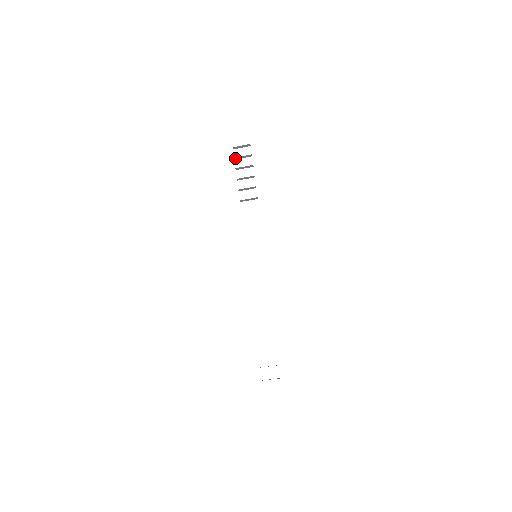
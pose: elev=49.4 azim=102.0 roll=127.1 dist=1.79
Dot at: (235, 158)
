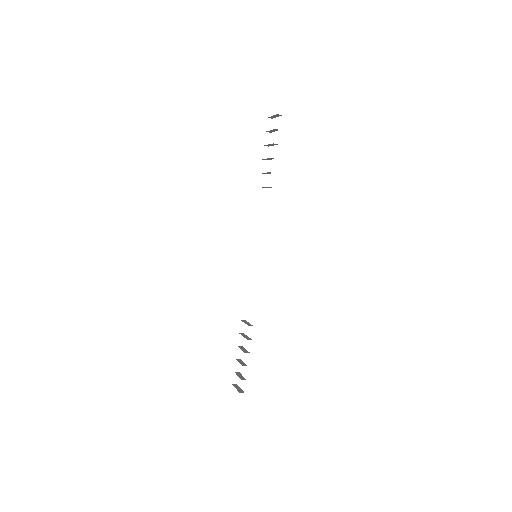
Dot at: (268, 131)
